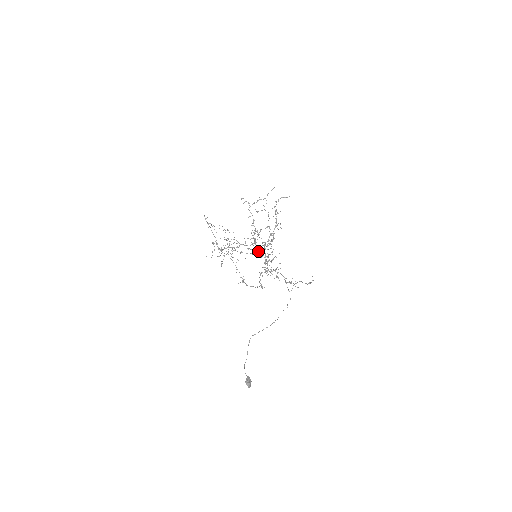
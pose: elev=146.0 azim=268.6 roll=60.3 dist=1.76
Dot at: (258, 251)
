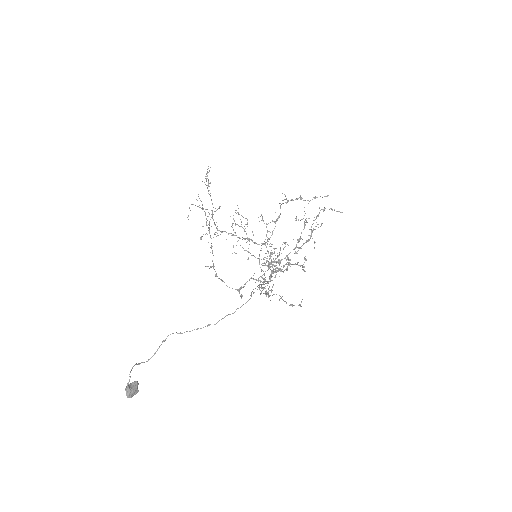
Dot at: occluded
